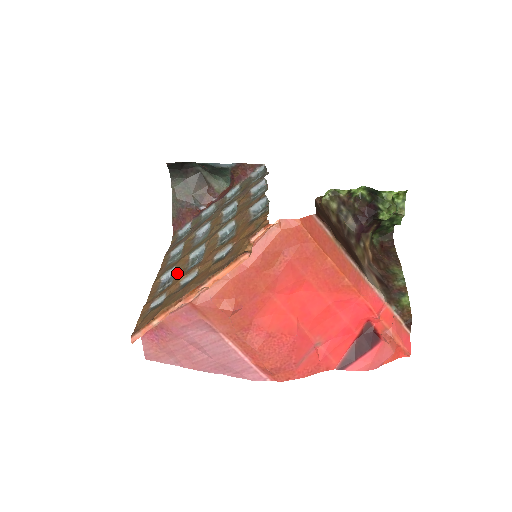
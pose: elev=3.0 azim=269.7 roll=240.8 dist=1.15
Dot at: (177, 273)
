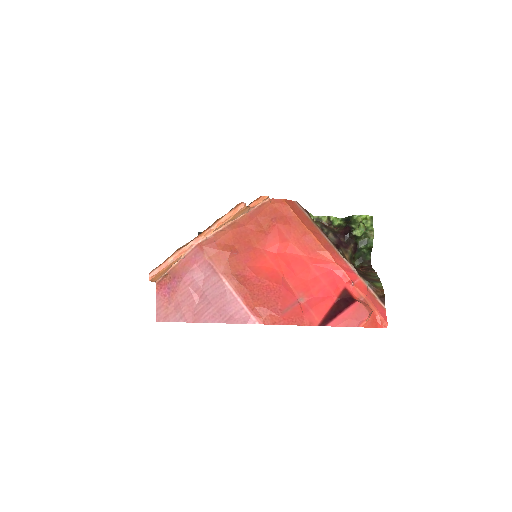
Dot at: occluded
